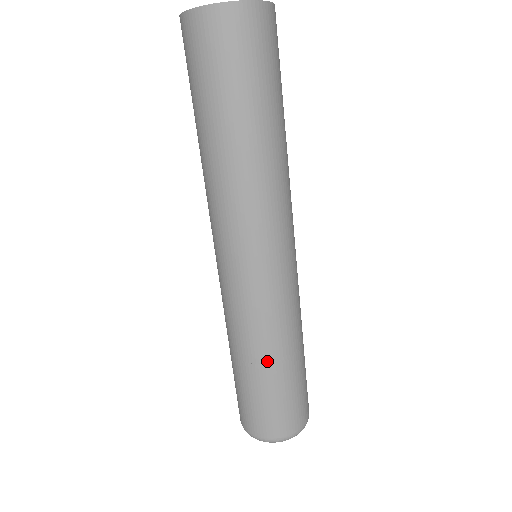
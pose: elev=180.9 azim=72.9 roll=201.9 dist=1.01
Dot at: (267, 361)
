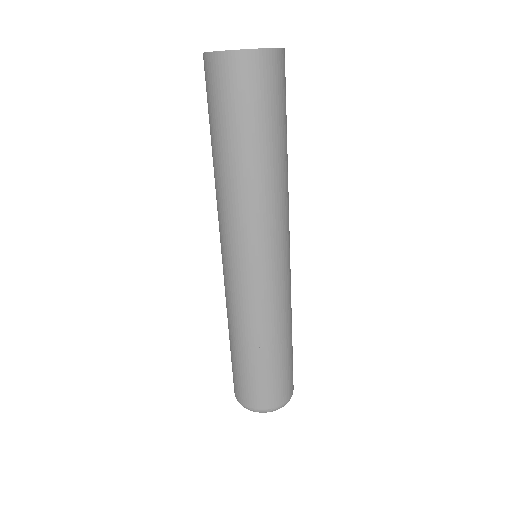
Dot at: (232, 337)
